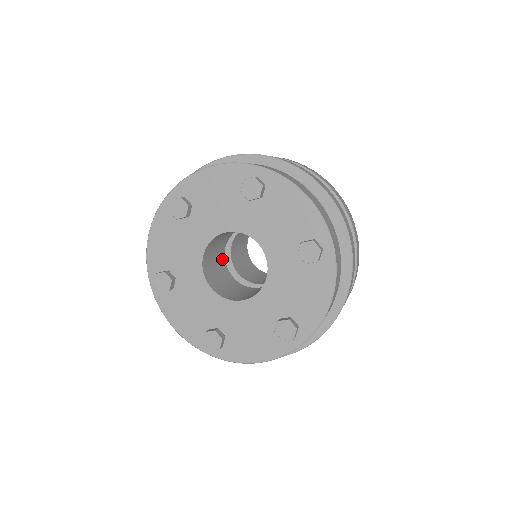
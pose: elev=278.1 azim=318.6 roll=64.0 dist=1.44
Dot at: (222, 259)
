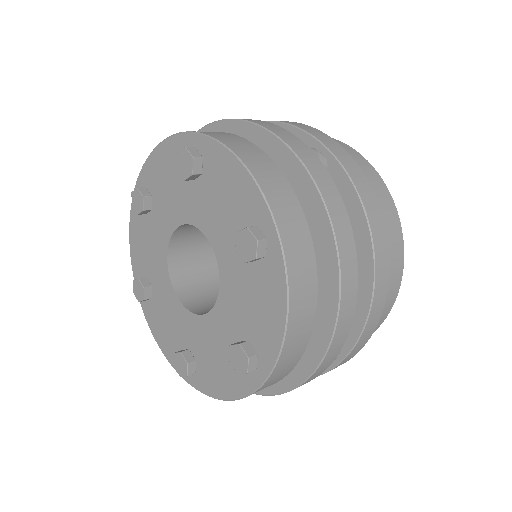
Dot at: occluded
